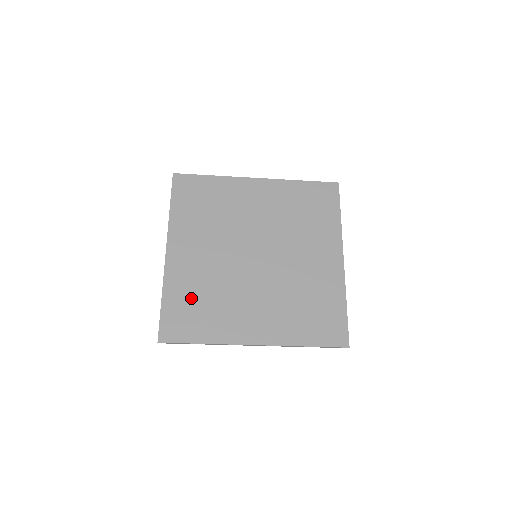
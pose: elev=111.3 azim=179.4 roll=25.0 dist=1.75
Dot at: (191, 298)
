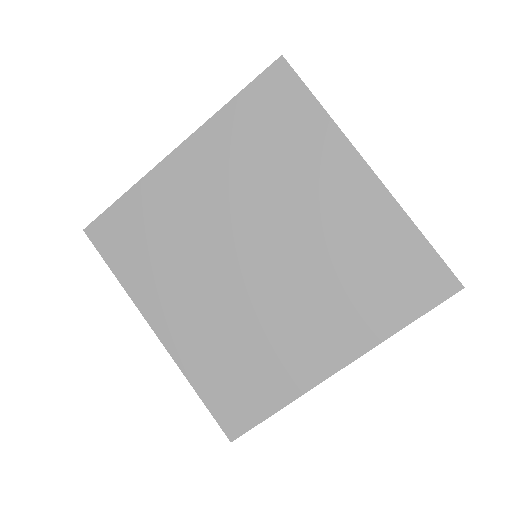
Dot at: (225, 367)
